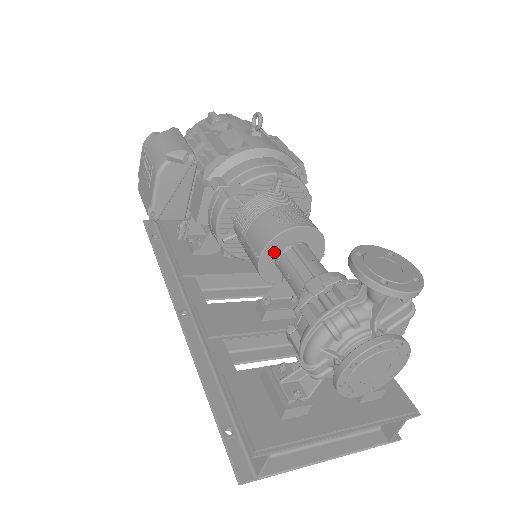
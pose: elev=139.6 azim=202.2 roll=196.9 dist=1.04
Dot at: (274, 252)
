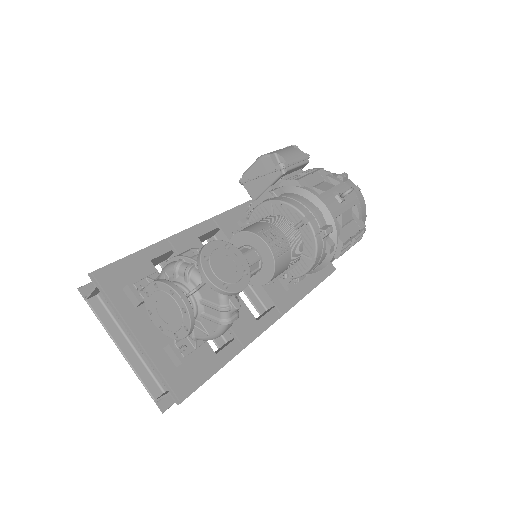
Dot at: (242, 242)
